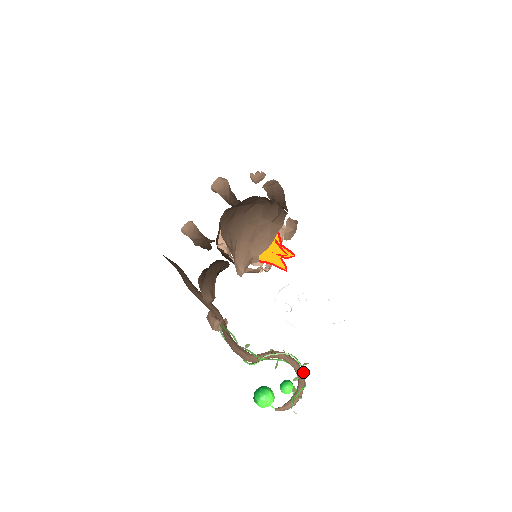
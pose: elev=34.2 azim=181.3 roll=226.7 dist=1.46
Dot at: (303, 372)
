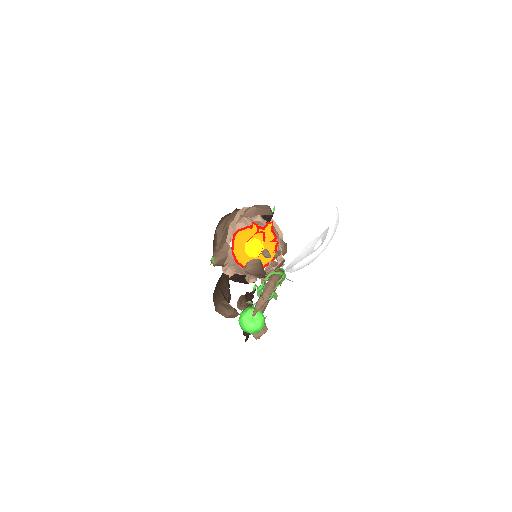
Dot at: (282, 270)
